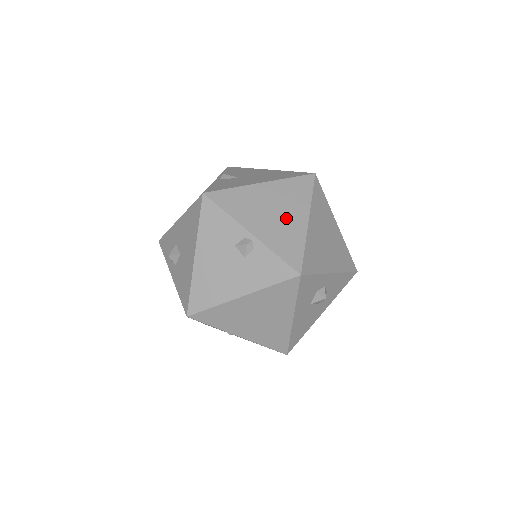
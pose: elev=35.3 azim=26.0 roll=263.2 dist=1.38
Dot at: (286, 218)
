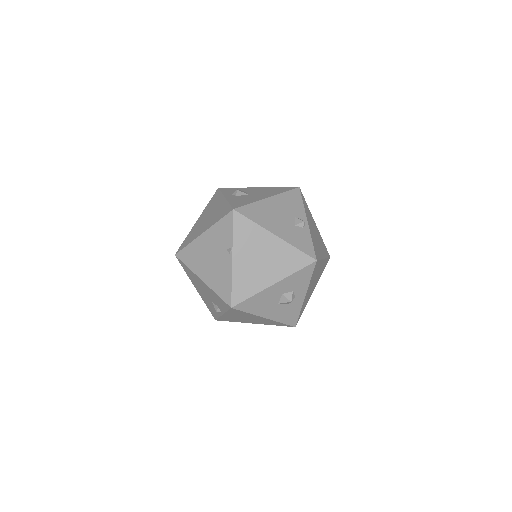
Dot at: occluded
